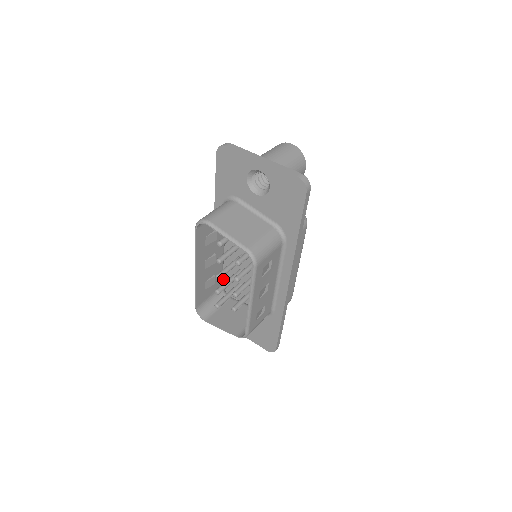
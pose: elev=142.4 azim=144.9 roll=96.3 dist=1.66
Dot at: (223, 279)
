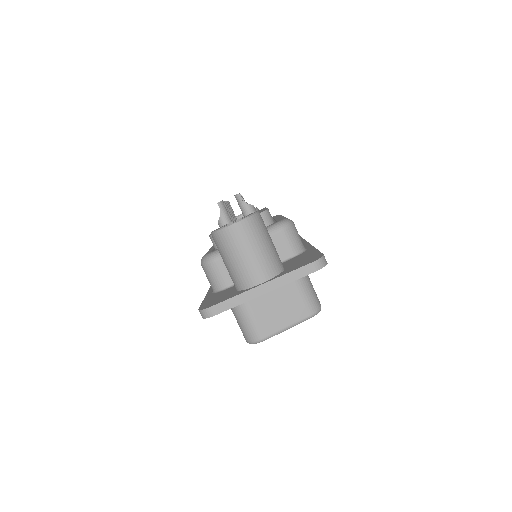
Dot at: occluded
